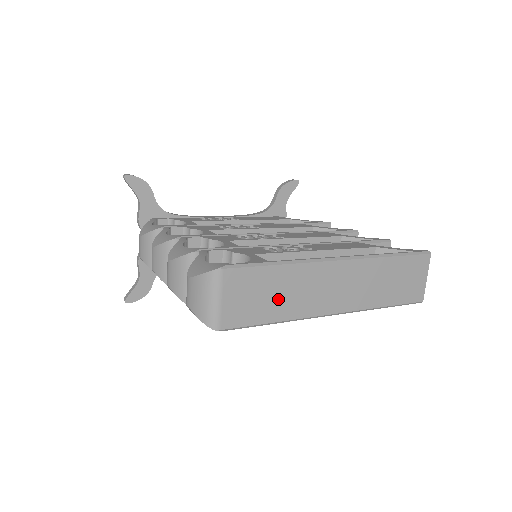
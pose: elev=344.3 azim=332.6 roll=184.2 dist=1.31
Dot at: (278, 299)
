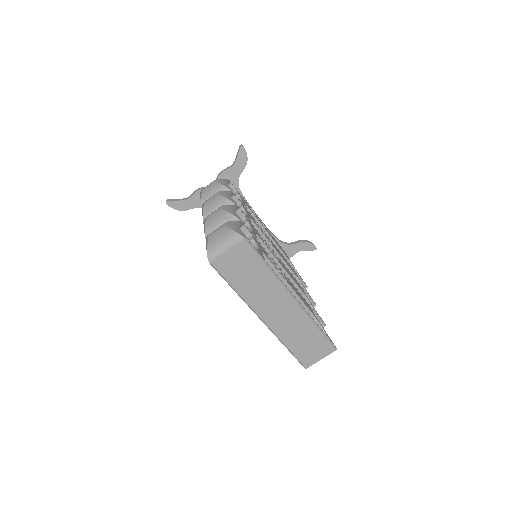
Dot at: (249, 281)
